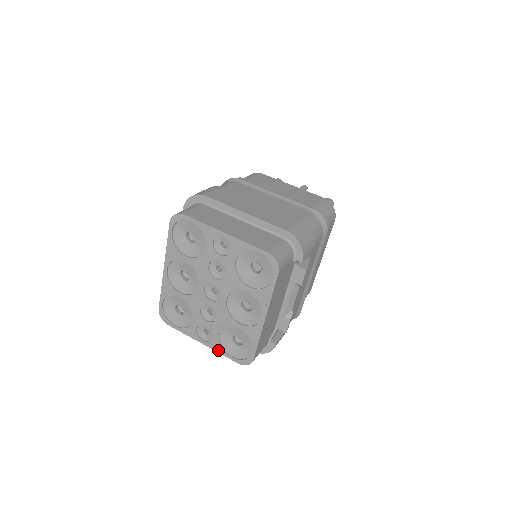
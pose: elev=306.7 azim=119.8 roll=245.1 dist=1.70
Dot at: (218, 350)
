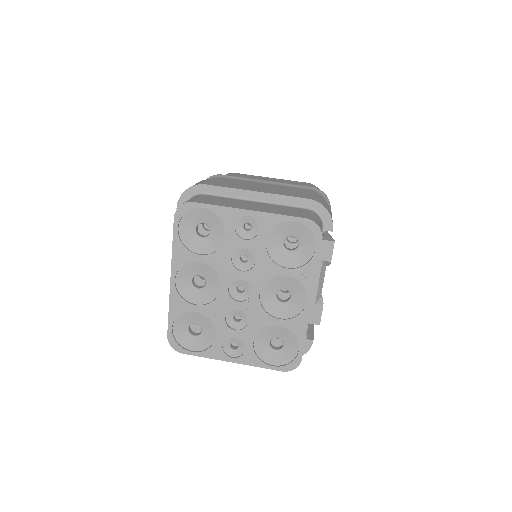
Dot at: (254, 363)
